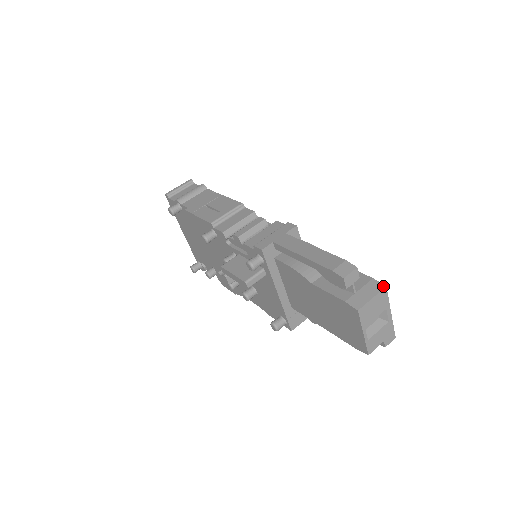
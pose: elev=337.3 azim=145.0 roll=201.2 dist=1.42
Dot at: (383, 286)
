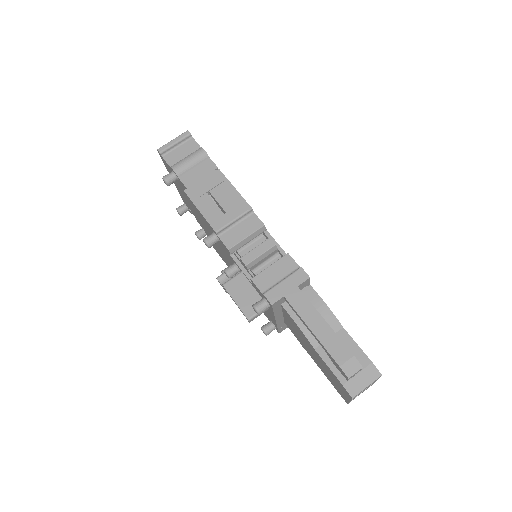
Dot at: (379, 374)
